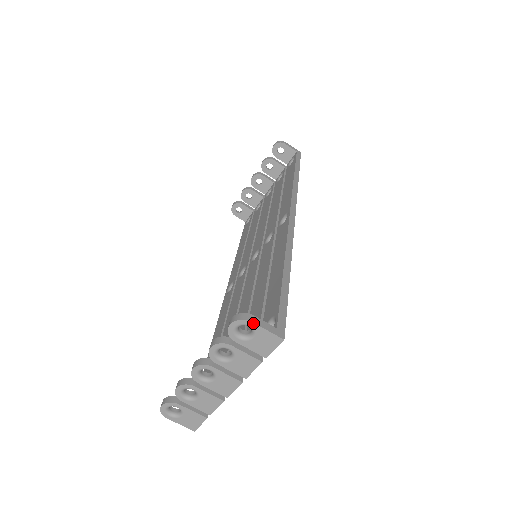
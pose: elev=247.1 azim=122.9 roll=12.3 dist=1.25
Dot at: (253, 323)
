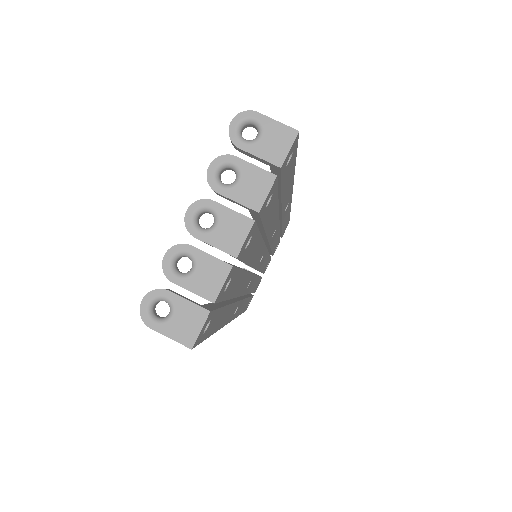
Dot at: (258, 113)
